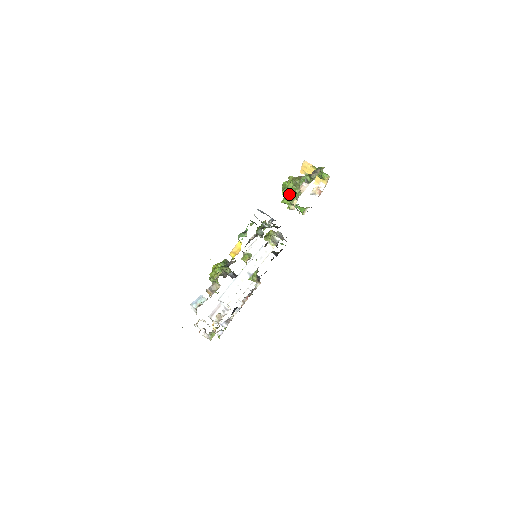
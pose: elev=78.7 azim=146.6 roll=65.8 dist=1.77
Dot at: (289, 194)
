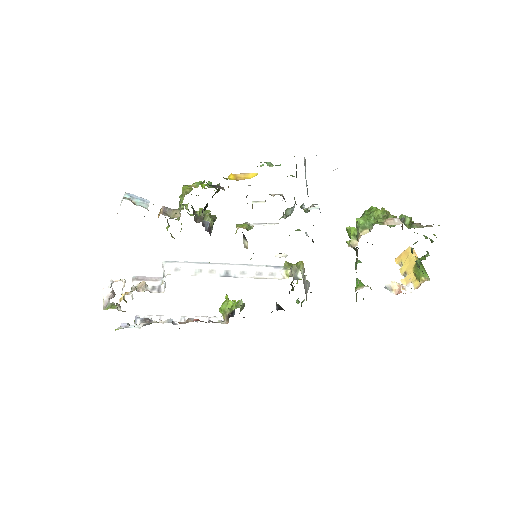
Dot at: (366, 219)
